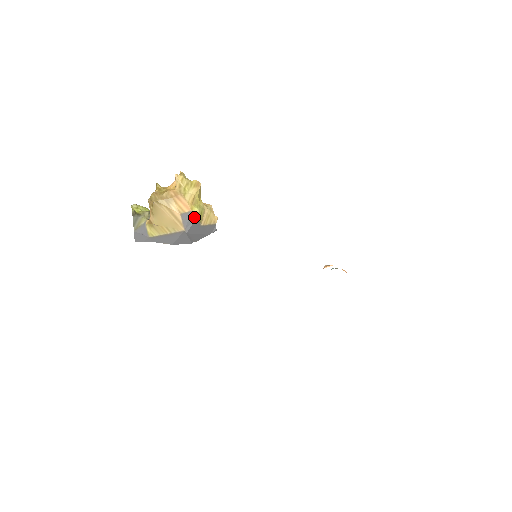
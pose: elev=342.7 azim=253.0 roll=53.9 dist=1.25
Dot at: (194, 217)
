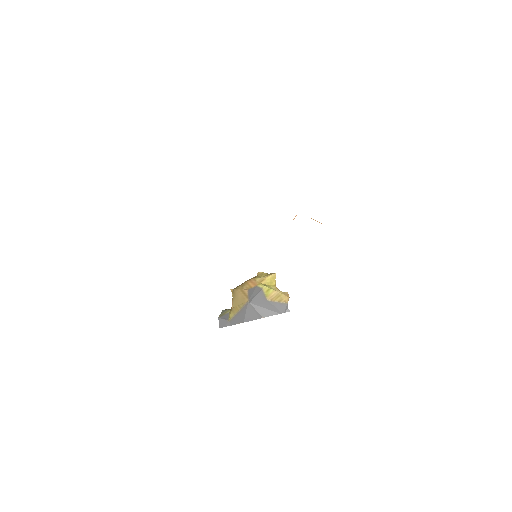
Dot at: (259, 290)
